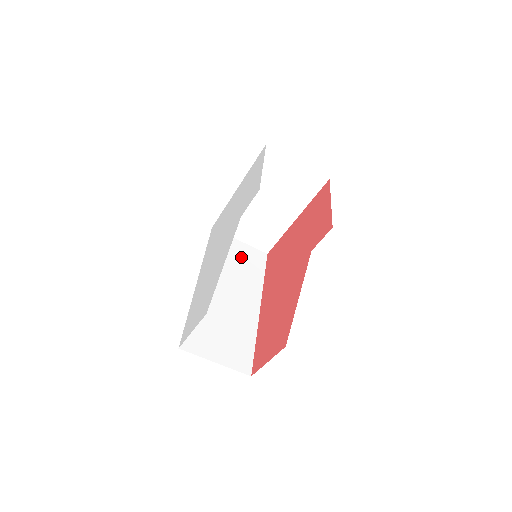
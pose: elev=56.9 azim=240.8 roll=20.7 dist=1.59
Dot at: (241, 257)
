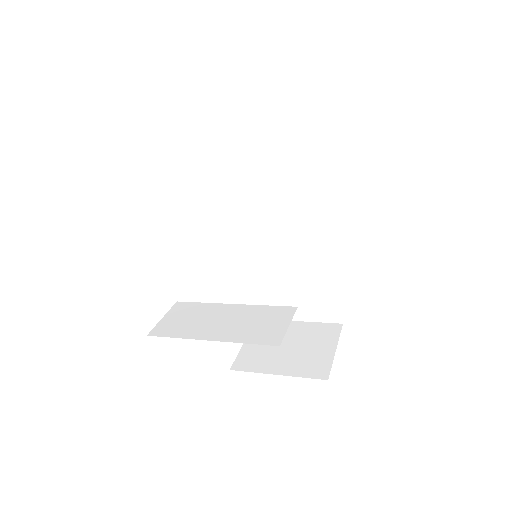
Dot at: (276, 154)
